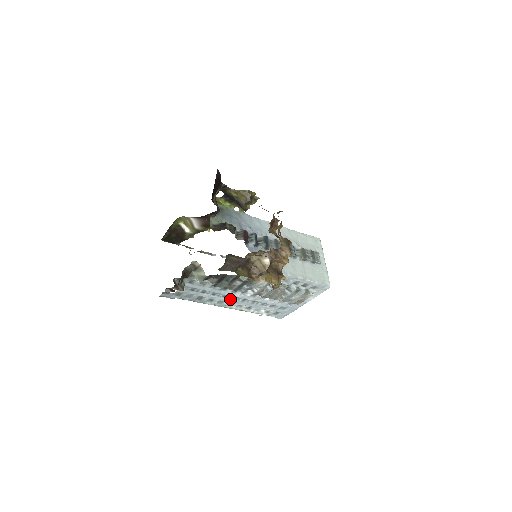
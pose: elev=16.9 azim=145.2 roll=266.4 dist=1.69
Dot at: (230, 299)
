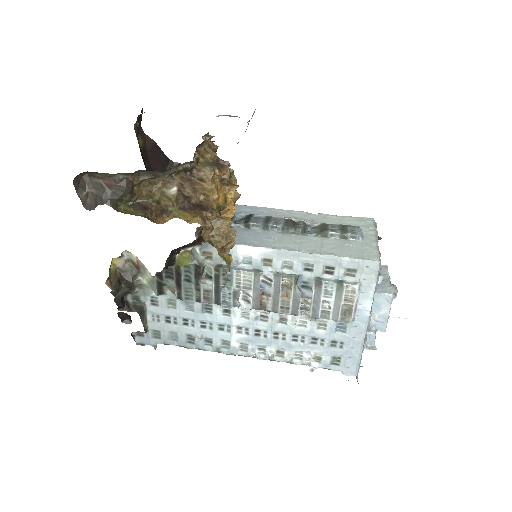
Dot at: (233, 333)
